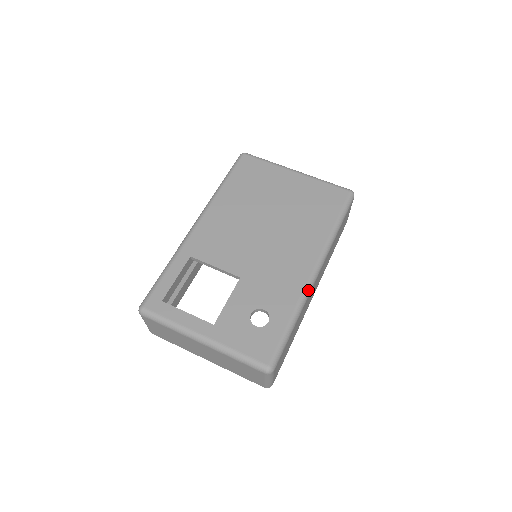
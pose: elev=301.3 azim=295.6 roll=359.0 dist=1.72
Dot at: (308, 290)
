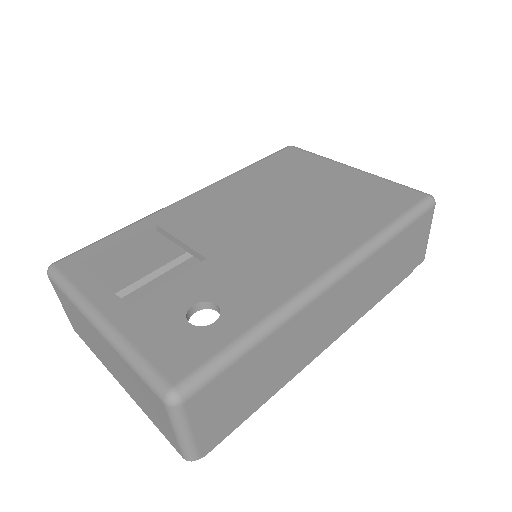
Dot at: (305, 296)
